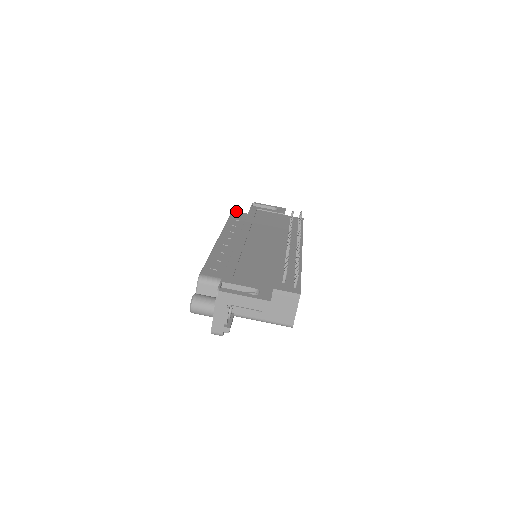
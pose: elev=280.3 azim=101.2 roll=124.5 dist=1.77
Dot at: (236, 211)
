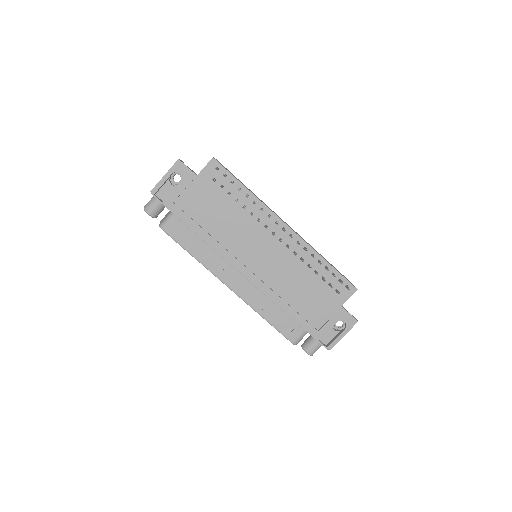
Dot at: (147, 212)
